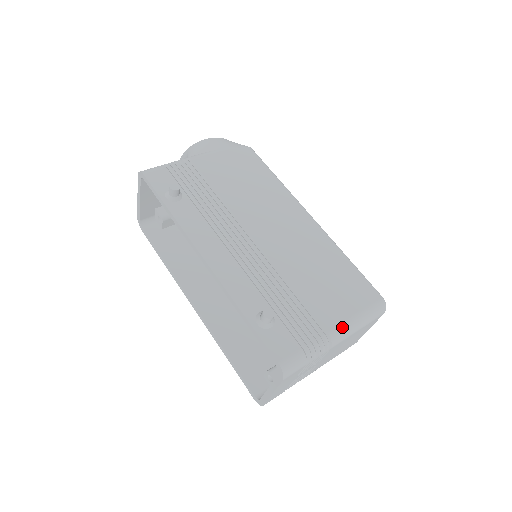
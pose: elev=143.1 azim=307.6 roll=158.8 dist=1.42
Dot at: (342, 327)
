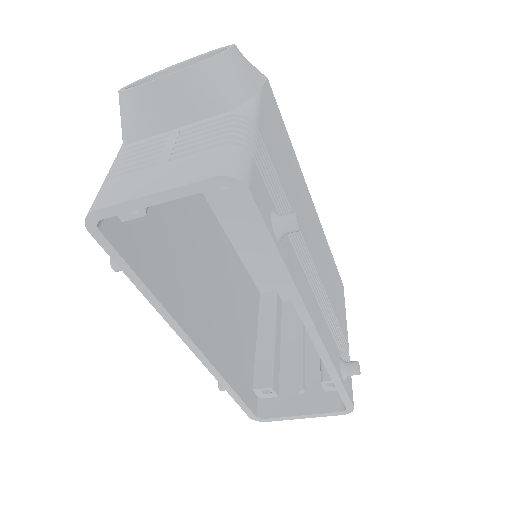
Dot at: occluded
